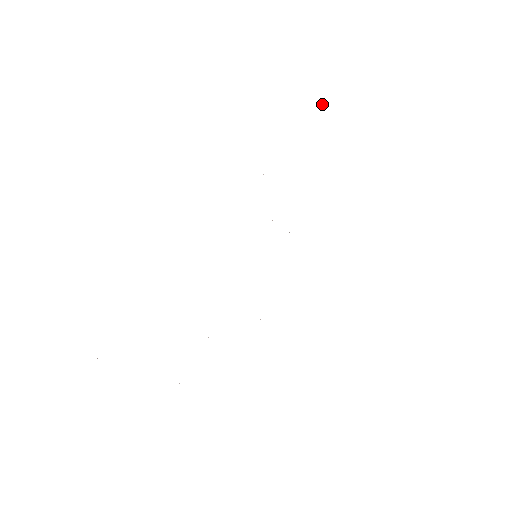
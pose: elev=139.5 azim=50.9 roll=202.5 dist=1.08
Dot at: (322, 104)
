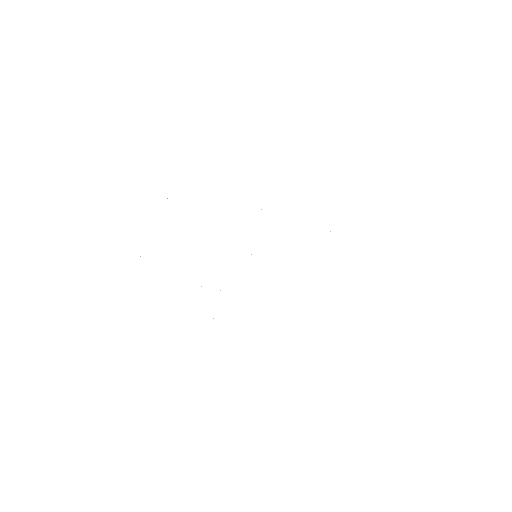
Dot at: occluded
